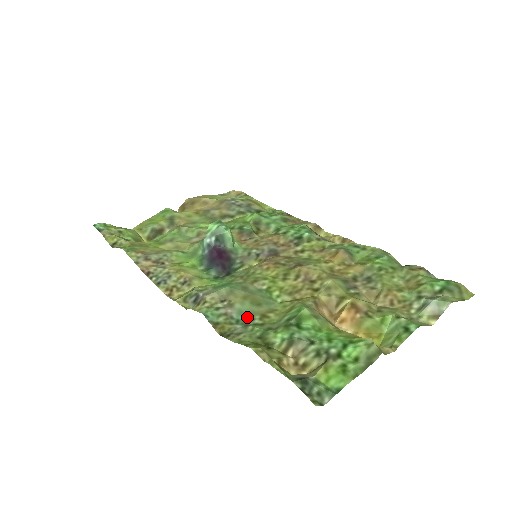
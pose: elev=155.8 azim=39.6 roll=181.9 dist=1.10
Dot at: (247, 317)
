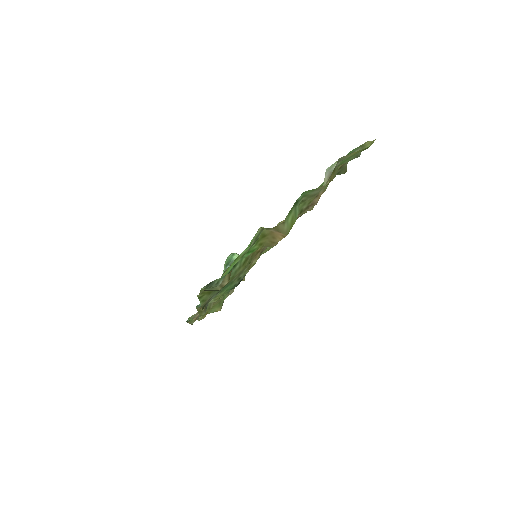
Dot at: occluded
